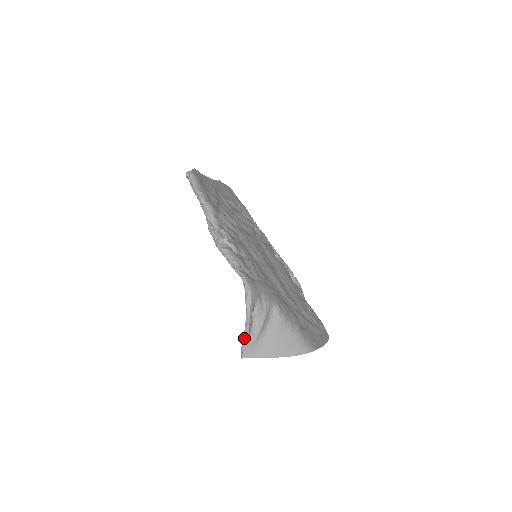
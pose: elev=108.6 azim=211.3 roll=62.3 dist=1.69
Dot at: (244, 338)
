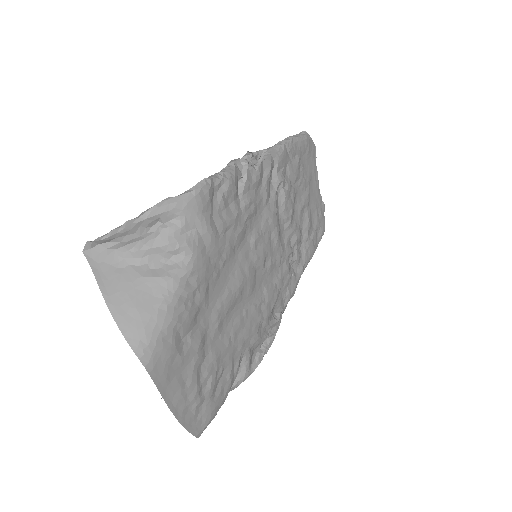
Dot at: (114, 230)
